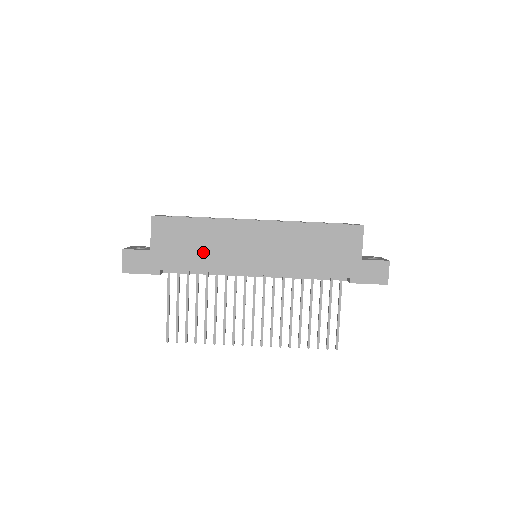
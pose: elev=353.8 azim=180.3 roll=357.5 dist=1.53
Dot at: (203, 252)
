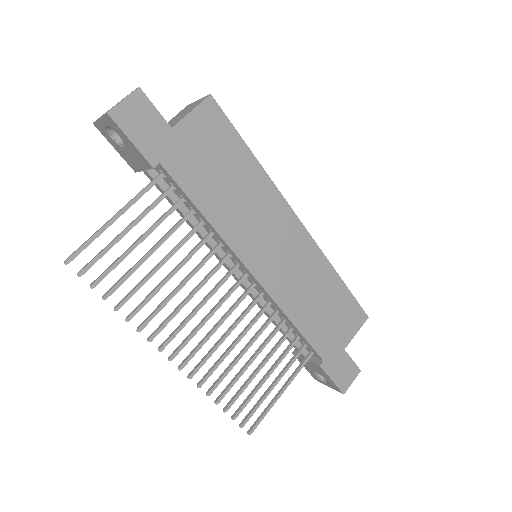
Dot at: (226, 196)
